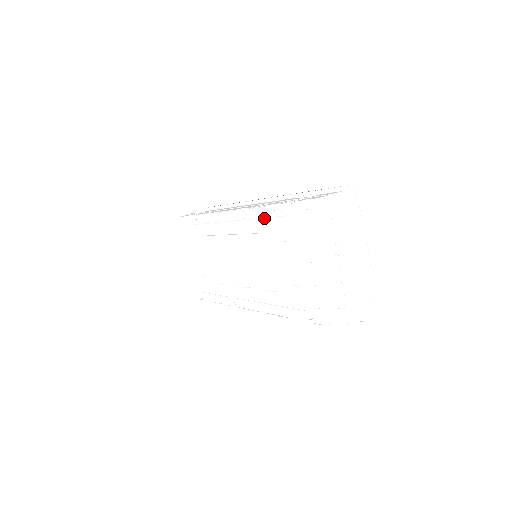
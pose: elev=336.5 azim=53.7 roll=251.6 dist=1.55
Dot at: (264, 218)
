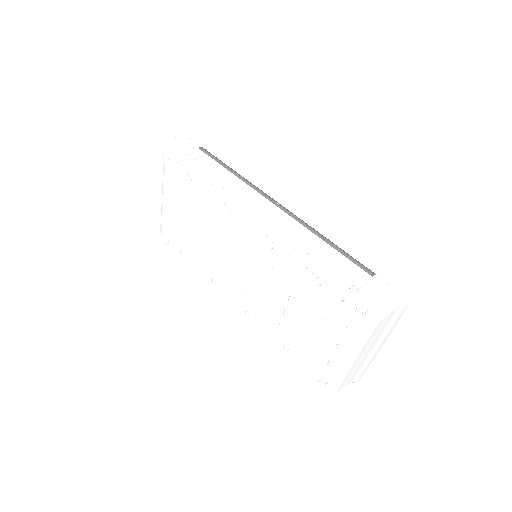
Dot at: (298, 274)
